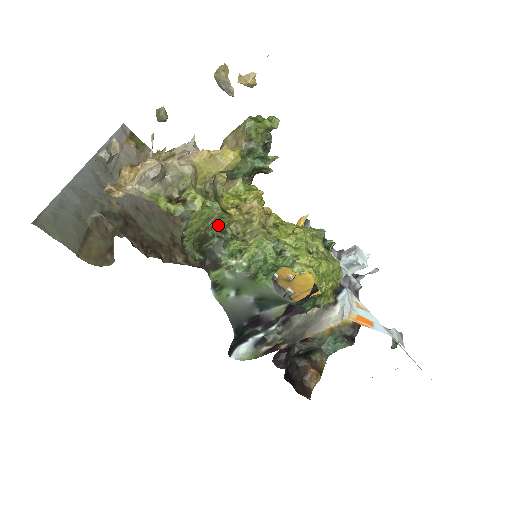
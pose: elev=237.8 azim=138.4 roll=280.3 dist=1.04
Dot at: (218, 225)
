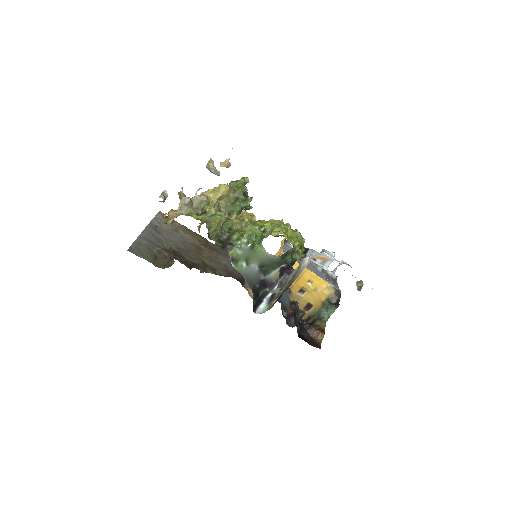
Dot at: (226, 227)
